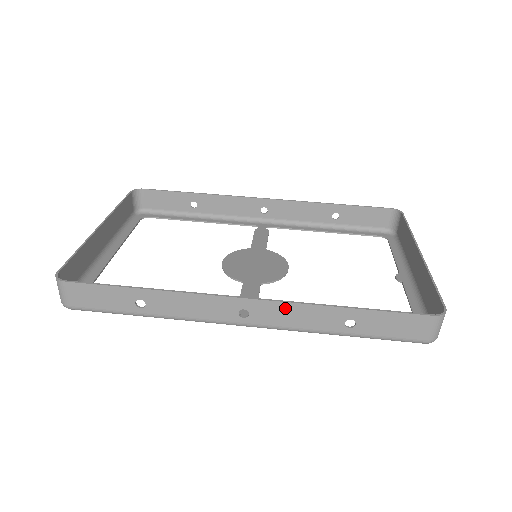
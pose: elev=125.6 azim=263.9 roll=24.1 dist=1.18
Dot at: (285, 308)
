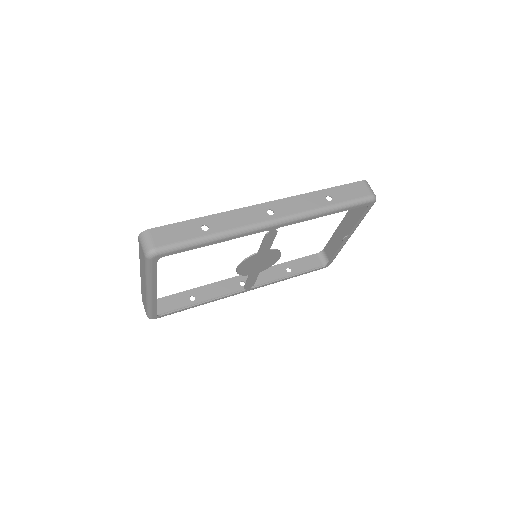
Dot at: (291, 201)
